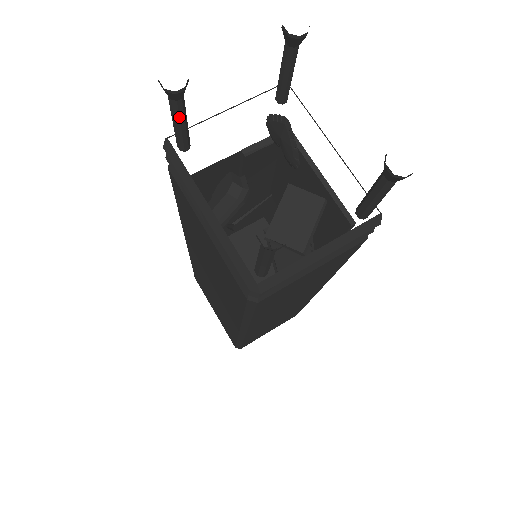
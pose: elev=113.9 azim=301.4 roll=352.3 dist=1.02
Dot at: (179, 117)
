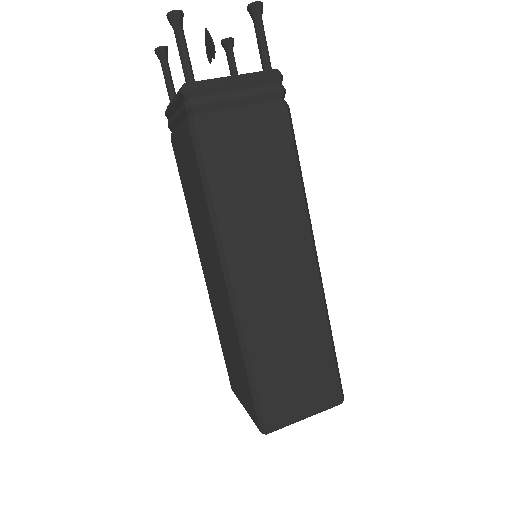
Dot at: (166, 74)
